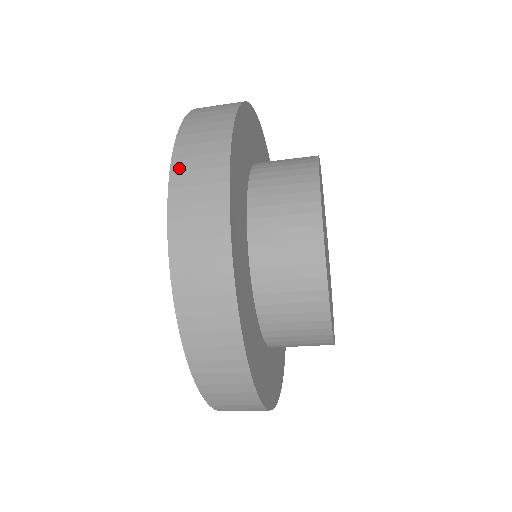
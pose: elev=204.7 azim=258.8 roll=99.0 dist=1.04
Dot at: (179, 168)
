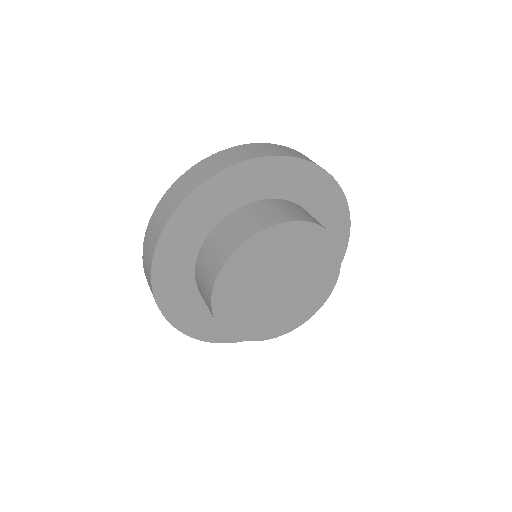
Dot at: (145, 241)
